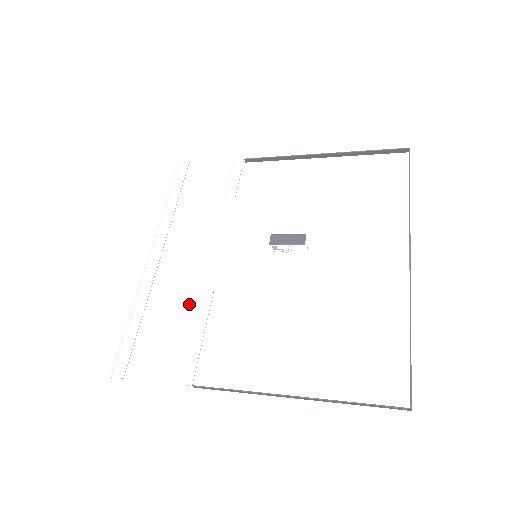
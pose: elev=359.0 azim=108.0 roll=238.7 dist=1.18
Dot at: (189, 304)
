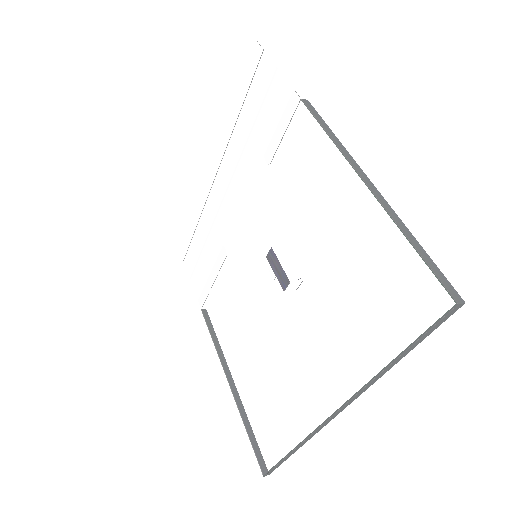
Dot at: (214, 248)
